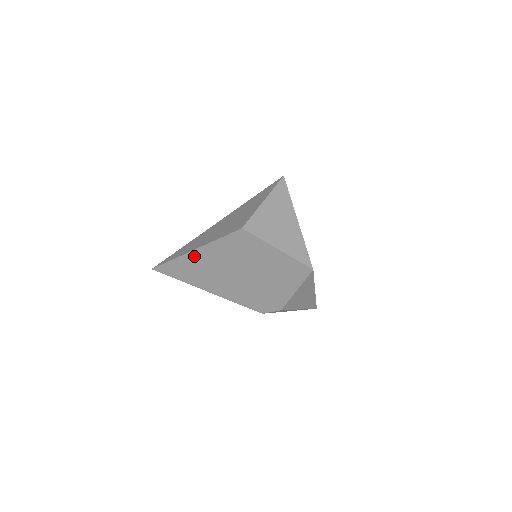
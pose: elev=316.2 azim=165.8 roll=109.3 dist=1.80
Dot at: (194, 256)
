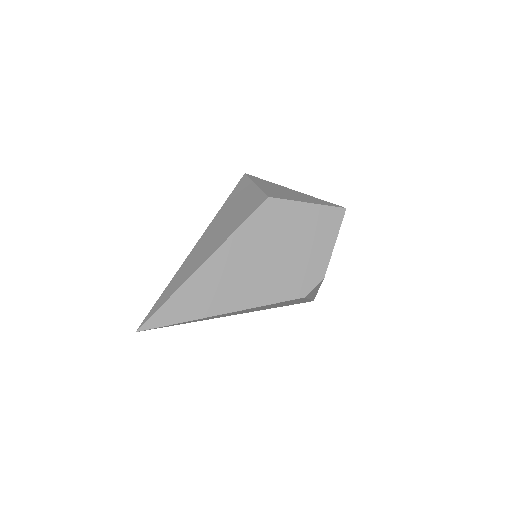
Dot at: (208, 268)
